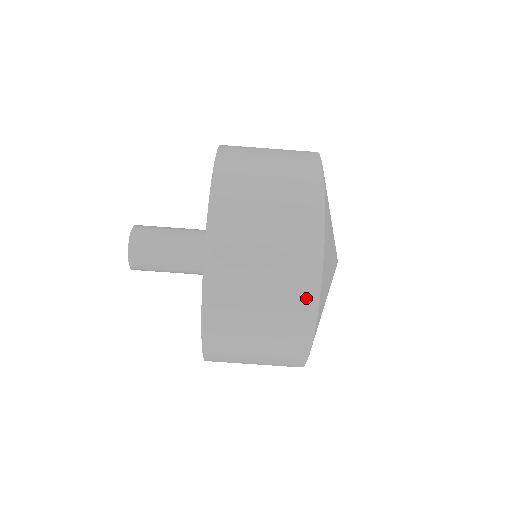
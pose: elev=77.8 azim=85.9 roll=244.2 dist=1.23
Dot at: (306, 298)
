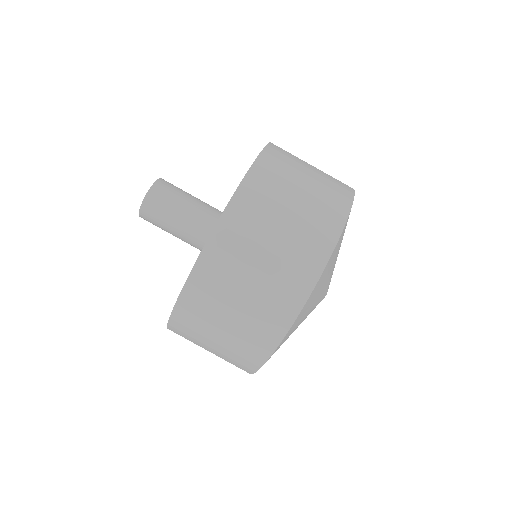
Dot at: (300, 285)
